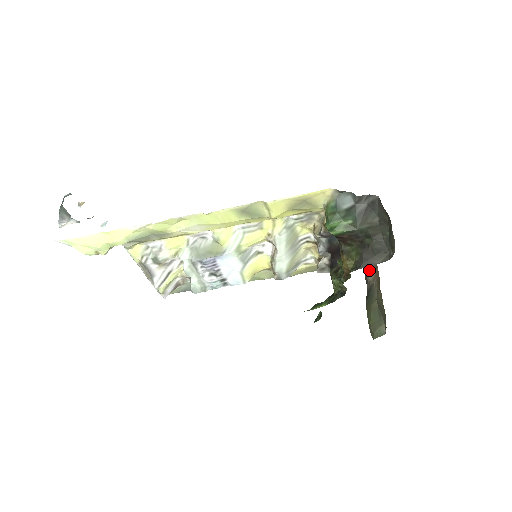
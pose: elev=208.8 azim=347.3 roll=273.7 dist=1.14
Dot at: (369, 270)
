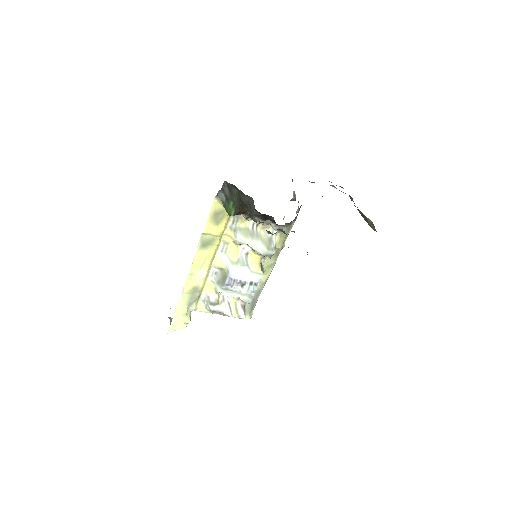
Dot at: occluded
